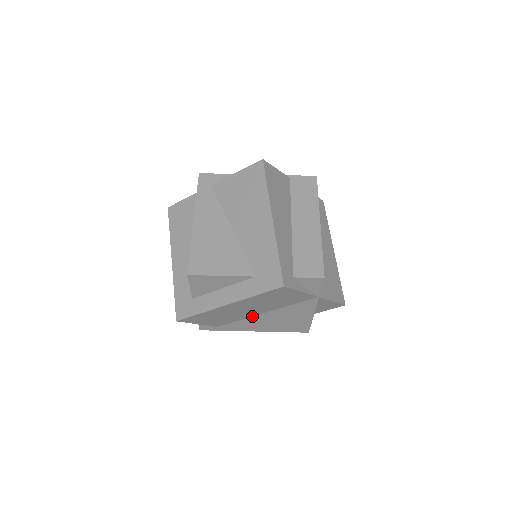
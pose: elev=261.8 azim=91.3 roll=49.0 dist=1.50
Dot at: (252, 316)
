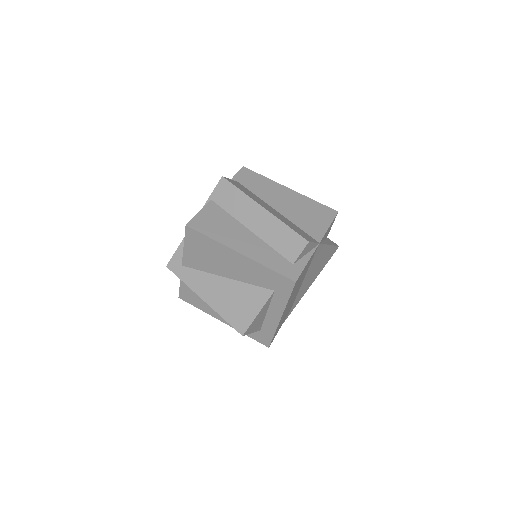
Dot at: (299, 288)
